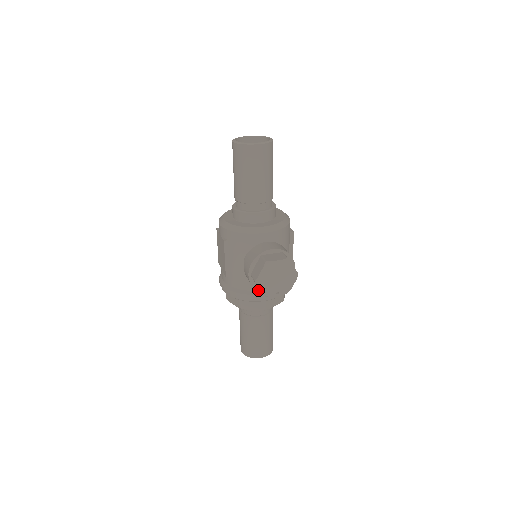
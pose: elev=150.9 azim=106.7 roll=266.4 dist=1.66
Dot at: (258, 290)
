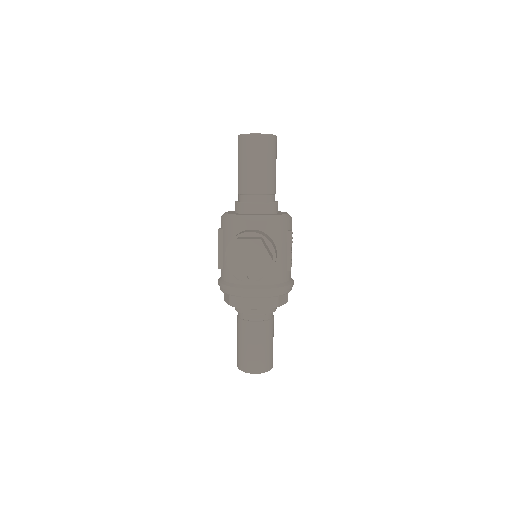
Dot at: occluded
